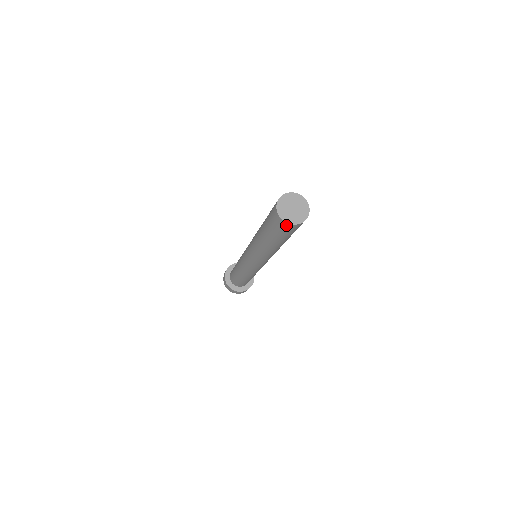
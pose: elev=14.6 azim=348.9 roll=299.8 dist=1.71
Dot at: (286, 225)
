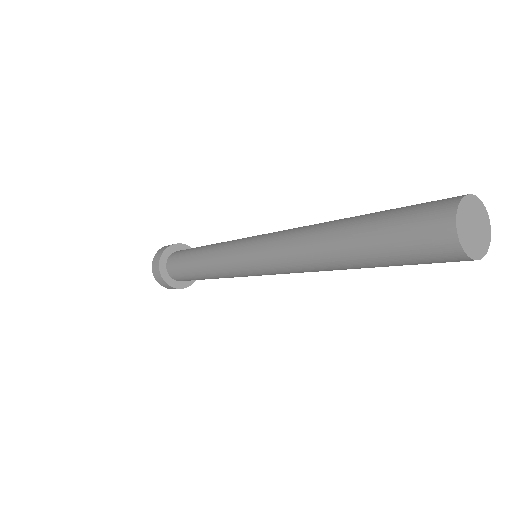
Dot at: (461, 260)
